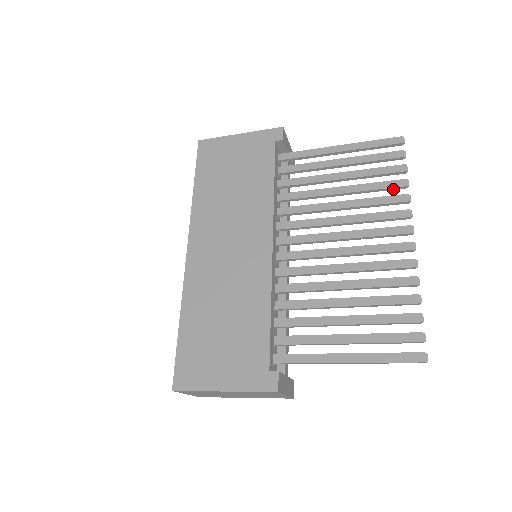
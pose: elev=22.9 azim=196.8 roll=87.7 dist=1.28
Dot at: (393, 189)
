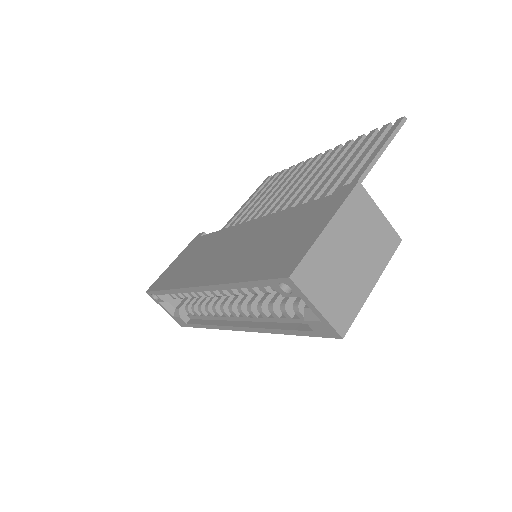
Dot at: occluded
